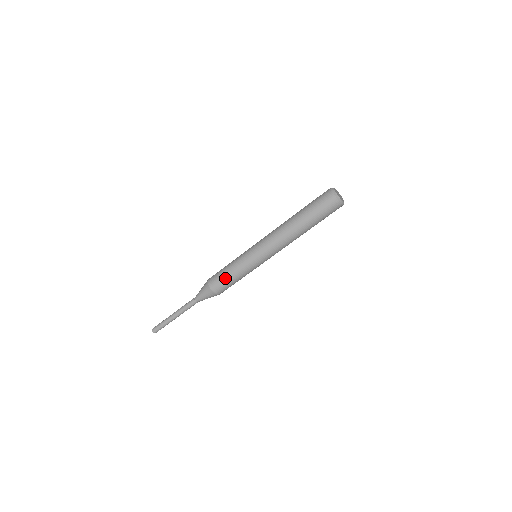
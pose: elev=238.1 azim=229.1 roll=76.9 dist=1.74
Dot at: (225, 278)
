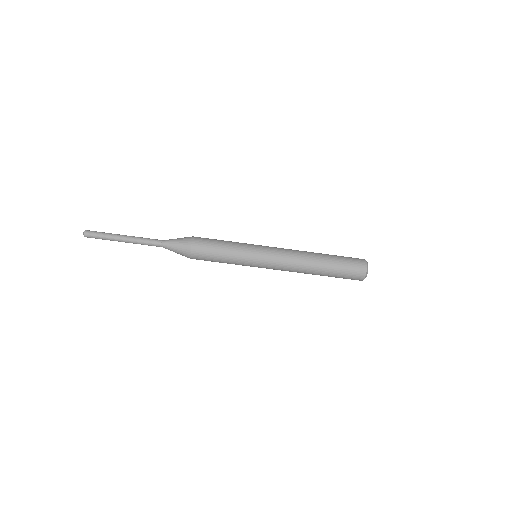
Dot at: (214, 253)
